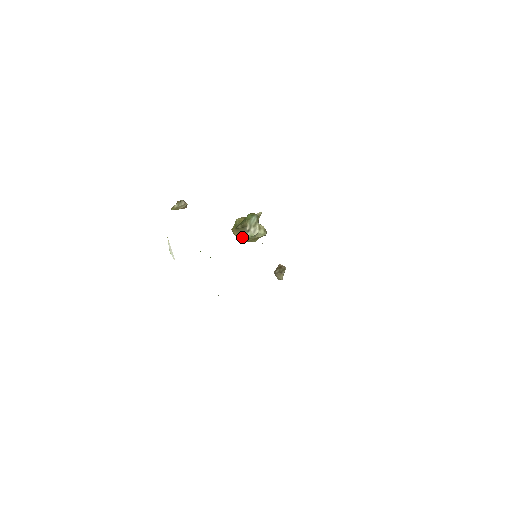
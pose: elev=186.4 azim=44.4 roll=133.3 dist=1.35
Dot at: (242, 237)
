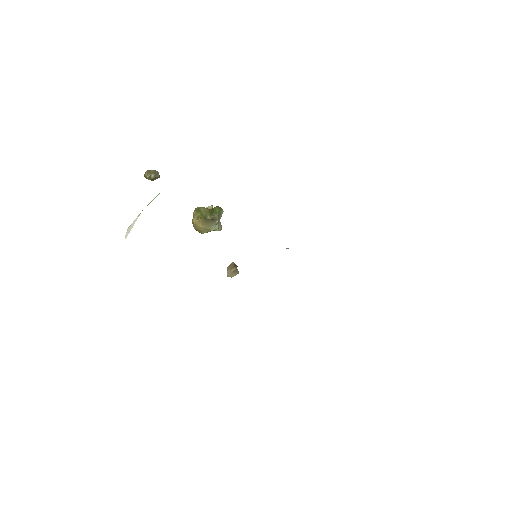
Dot at: (206, 228)
